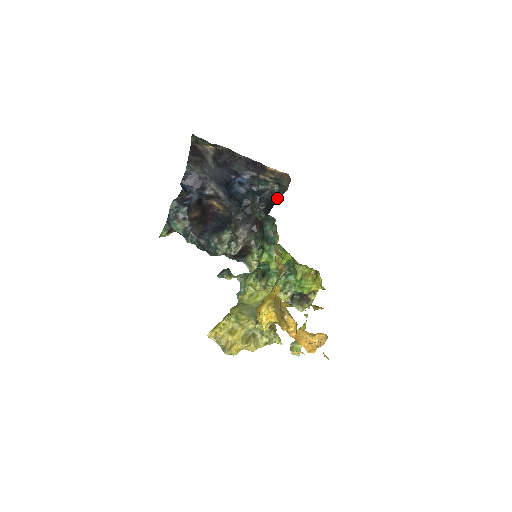
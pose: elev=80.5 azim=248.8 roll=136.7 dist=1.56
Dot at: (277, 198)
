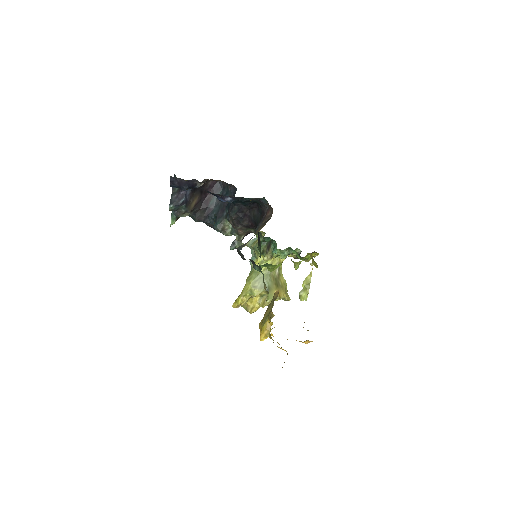
Dot at: (265, 208)
